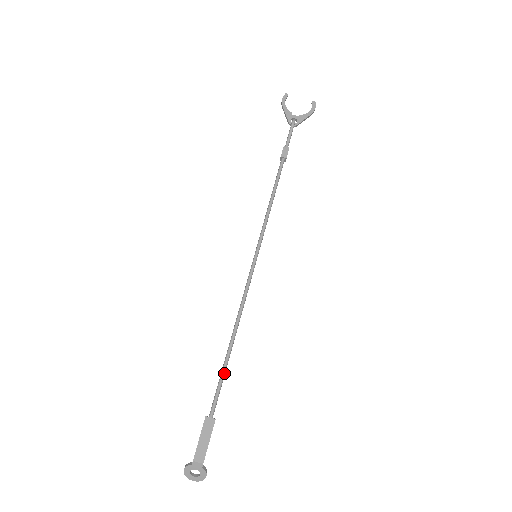
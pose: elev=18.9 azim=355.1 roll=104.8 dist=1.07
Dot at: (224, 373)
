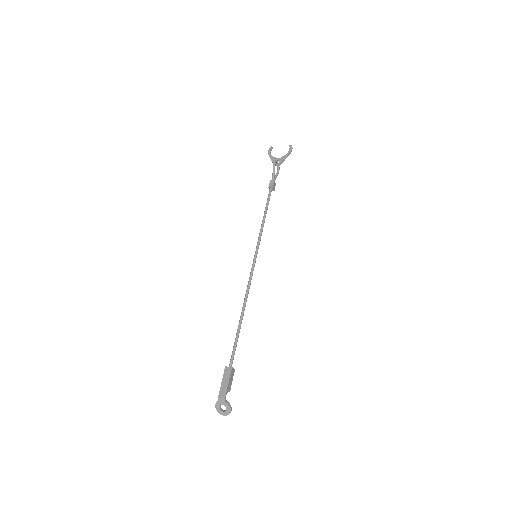
Dot at: (237, 337)
